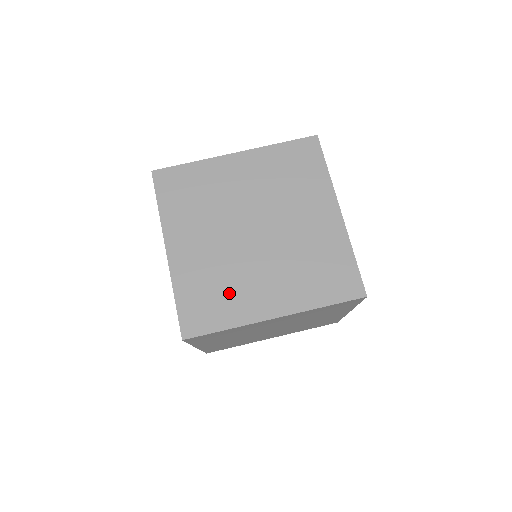
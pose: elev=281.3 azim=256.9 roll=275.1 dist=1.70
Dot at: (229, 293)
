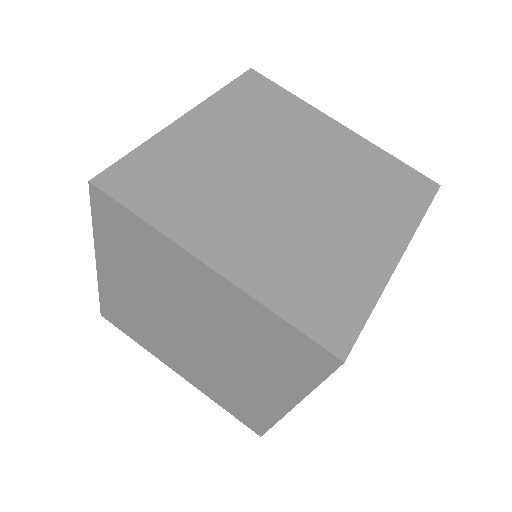
Dot at: (333, 265)
